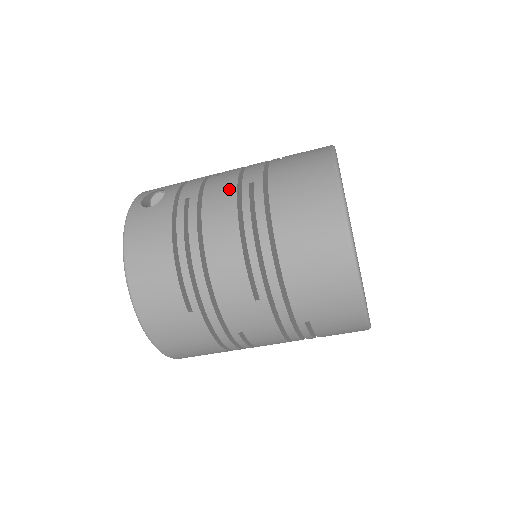
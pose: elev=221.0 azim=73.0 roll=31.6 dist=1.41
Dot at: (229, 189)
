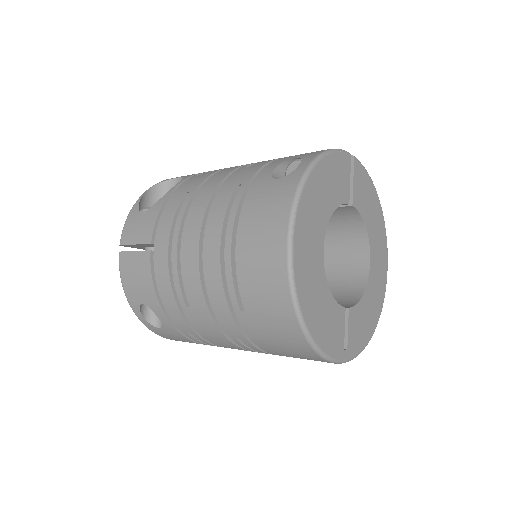
Dot at: (220, 337)
